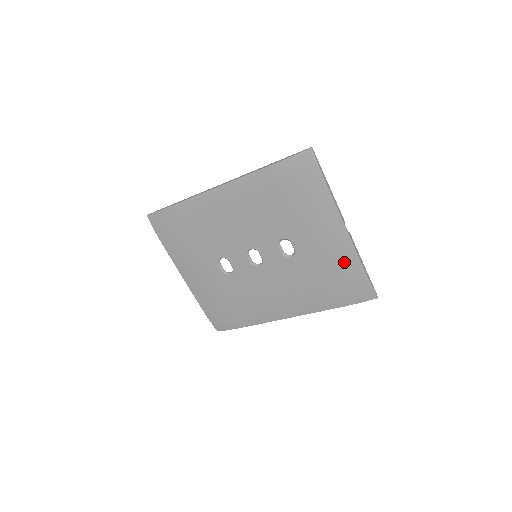
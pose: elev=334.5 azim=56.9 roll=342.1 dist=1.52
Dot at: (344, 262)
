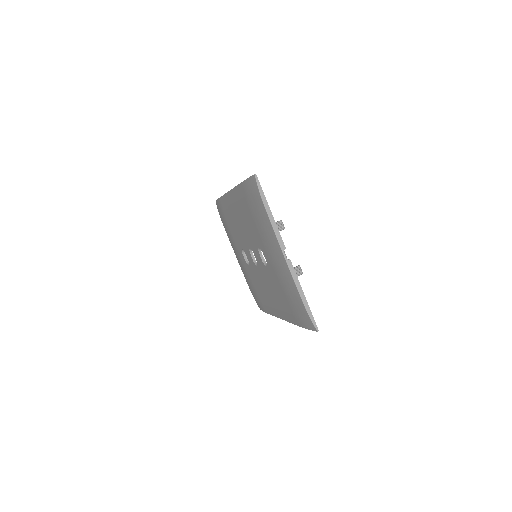
Dot at: (289, 285)
